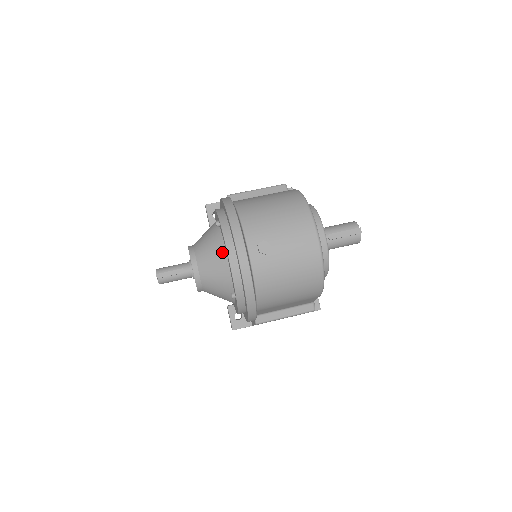
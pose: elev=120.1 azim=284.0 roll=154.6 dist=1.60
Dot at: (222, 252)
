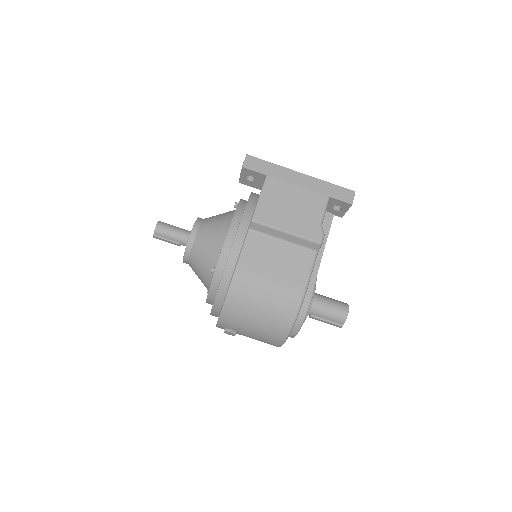
Dot at: (207, 284)
